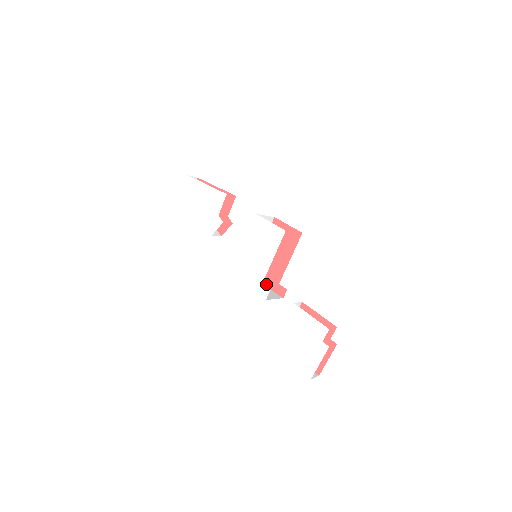
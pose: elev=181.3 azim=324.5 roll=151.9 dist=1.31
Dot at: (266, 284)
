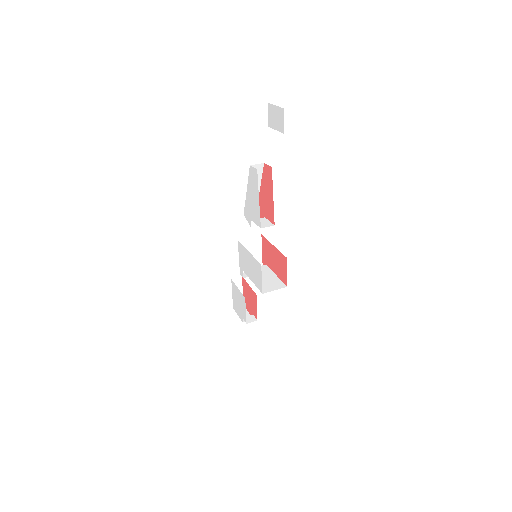
Dot at: (263, 252)
